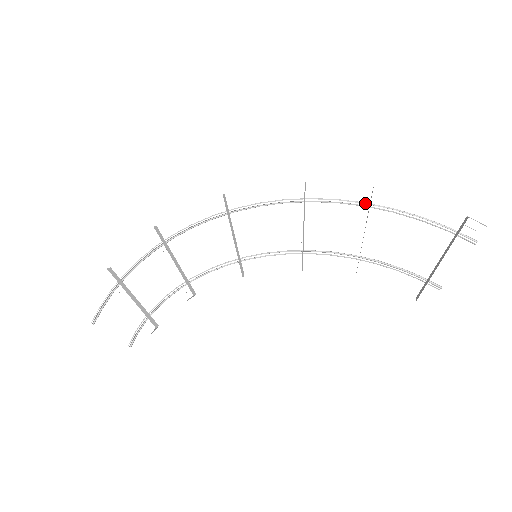
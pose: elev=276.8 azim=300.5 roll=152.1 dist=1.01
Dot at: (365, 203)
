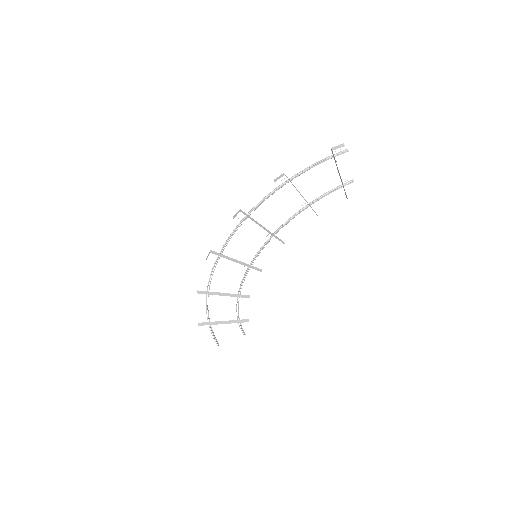
Dot at: (277, 188)
